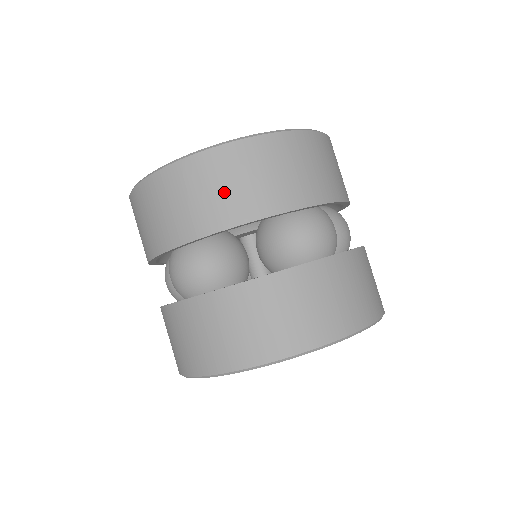
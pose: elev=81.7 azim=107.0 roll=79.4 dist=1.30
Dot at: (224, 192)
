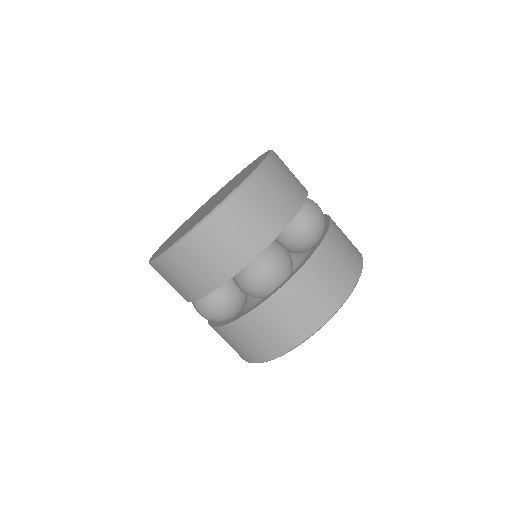
Dot at: (273, 203)
